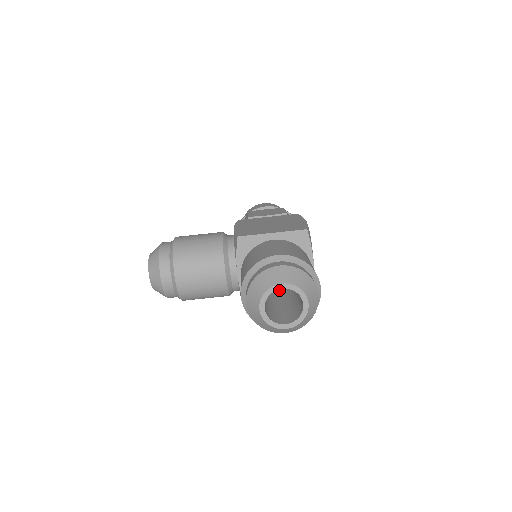
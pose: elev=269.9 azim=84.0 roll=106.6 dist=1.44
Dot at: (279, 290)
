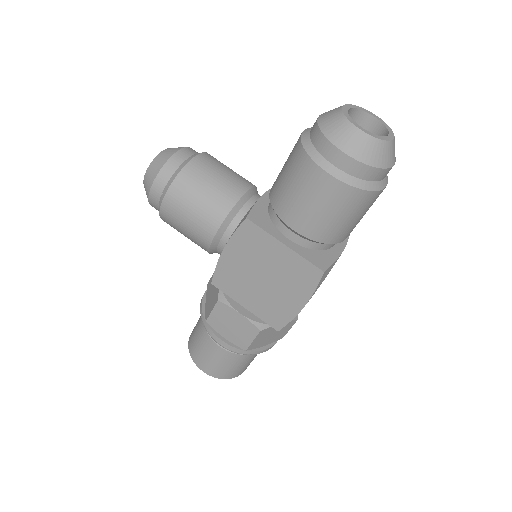
Dot at: occluded
